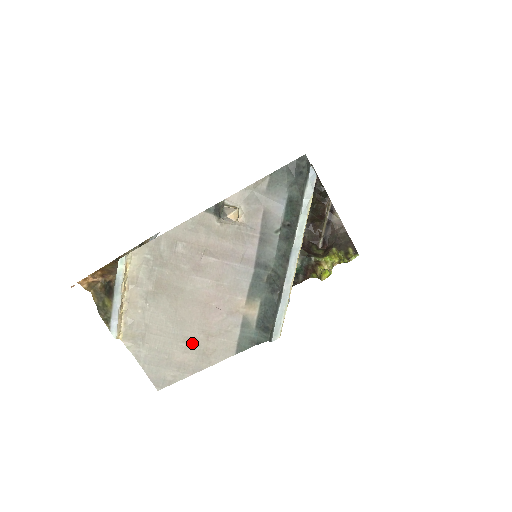
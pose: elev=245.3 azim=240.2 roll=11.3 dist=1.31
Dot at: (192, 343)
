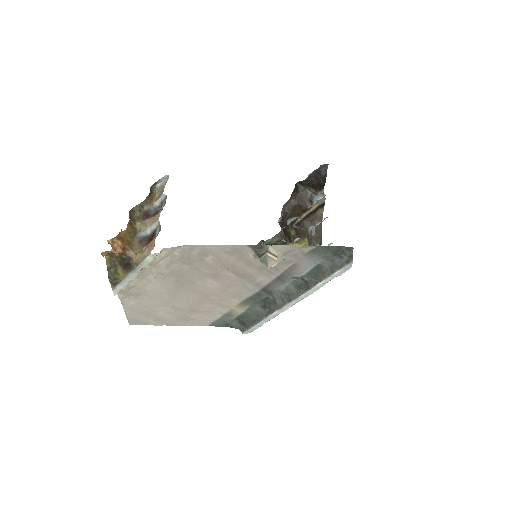
Dot at: (178, 311)
